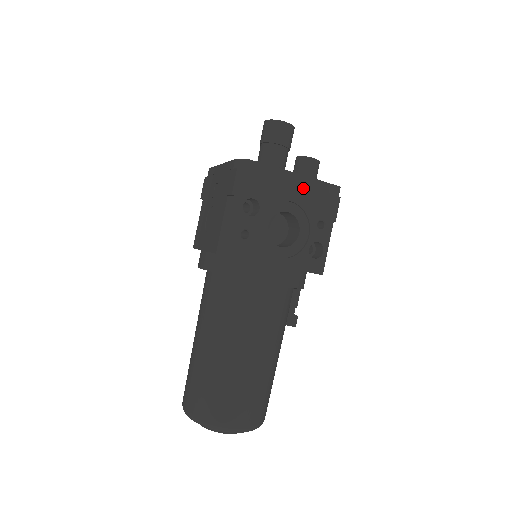
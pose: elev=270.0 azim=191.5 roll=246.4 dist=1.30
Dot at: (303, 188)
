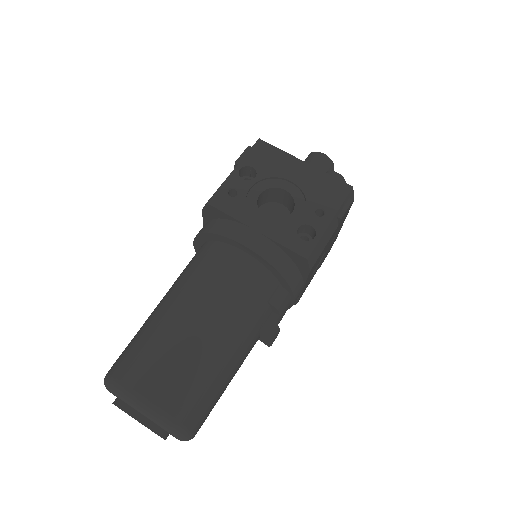
Dot at: (309, 175)
